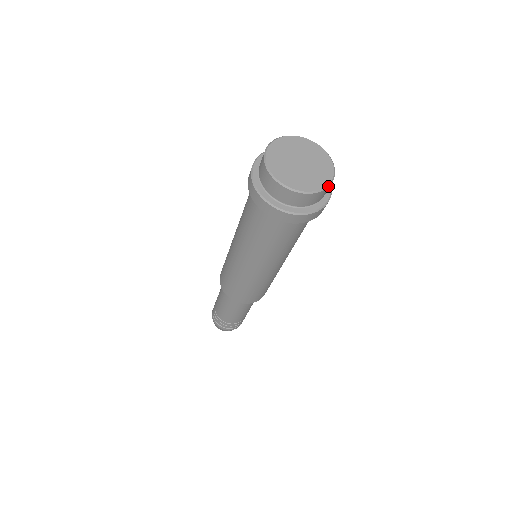
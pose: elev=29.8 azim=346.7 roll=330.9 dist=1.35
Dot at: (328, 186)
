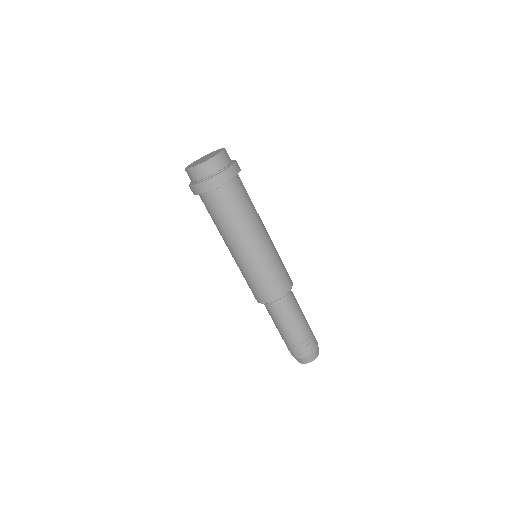
Dot at: (216, 156)
